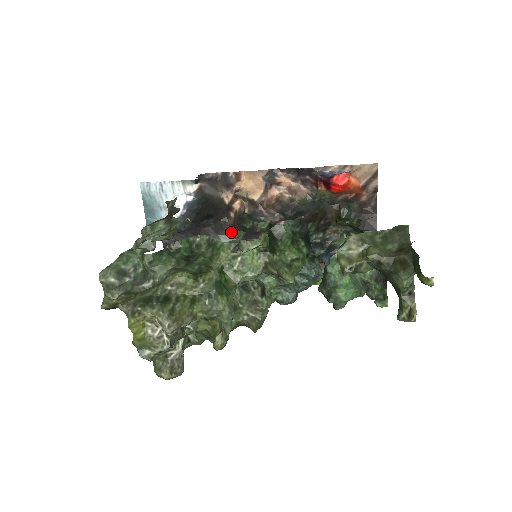
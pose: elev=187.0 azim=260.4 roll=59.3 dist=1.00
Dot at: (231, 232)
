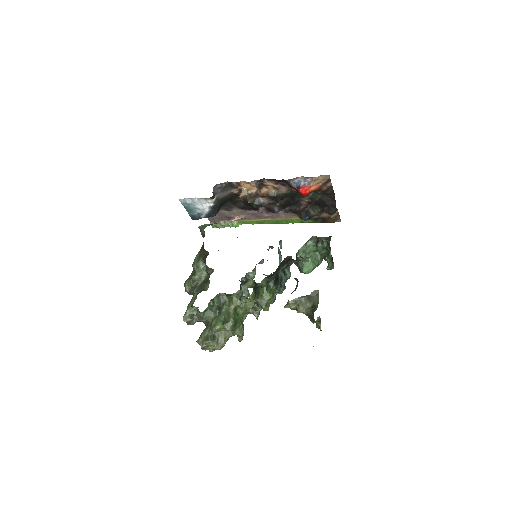
Dot at: (243, 205)
